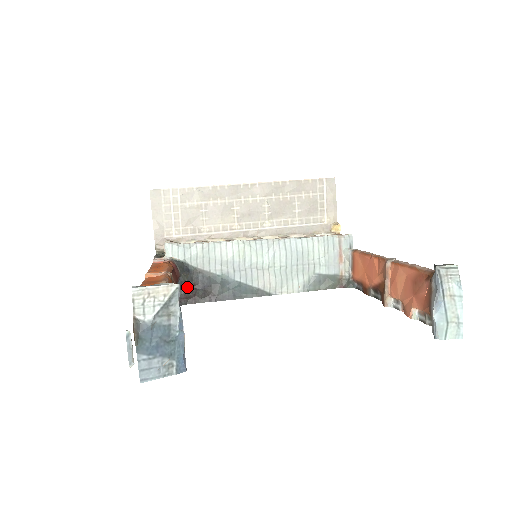
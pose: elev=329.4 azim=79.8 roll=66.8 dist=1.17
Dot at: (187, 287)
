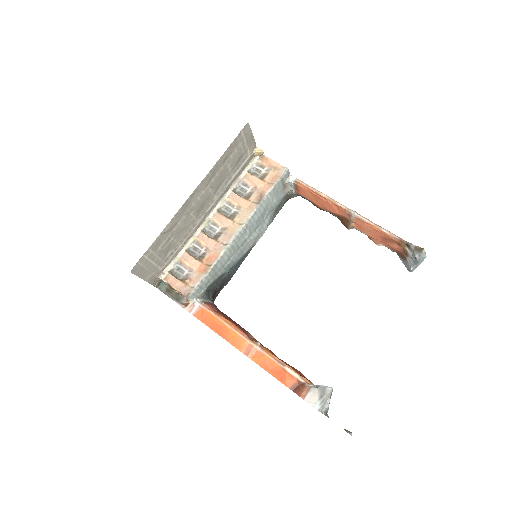
Dot at: (213, 297)
